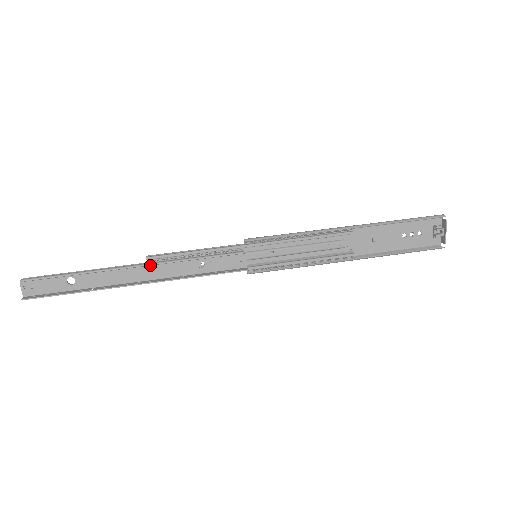
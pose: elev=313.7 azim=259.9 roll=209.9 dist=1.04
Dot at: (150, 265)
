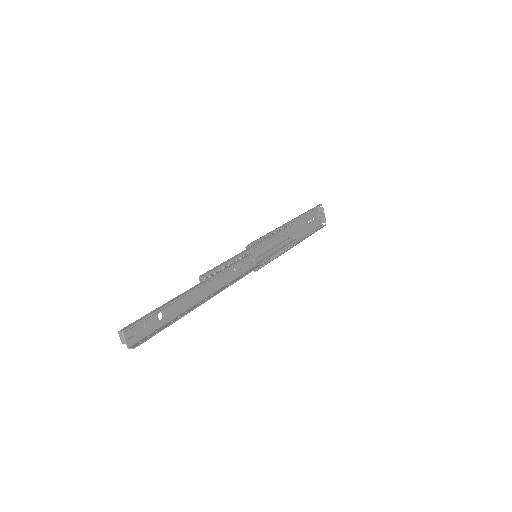
Dot at: (207, 282)
